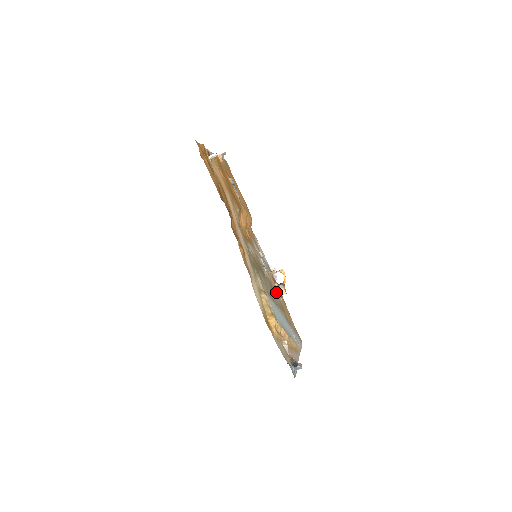
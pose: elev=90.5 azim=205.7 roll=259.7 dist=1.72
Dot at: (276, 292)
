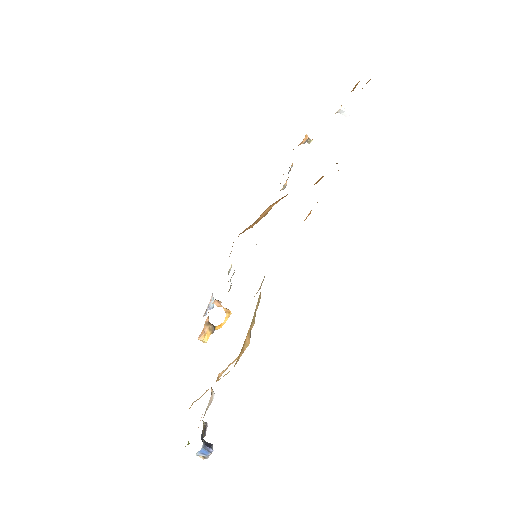
Dot at: occluded
